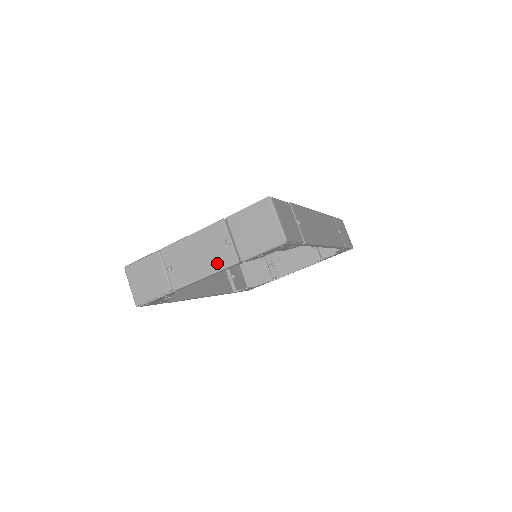
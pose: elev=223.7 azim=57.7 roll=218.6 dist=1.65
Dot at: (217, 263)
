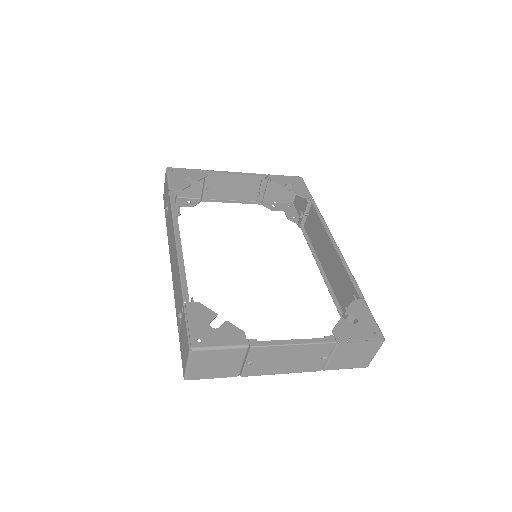
Dot at: (302, 368)
